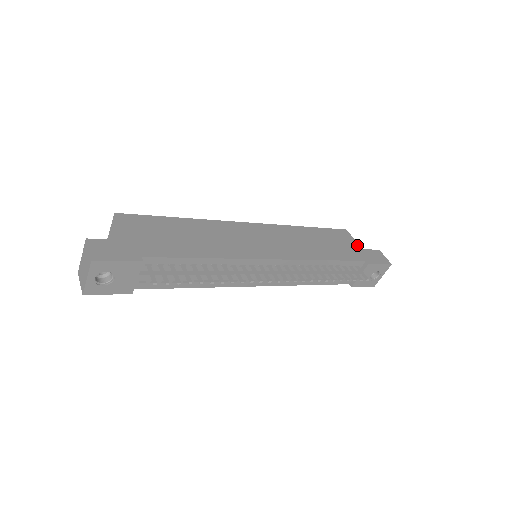
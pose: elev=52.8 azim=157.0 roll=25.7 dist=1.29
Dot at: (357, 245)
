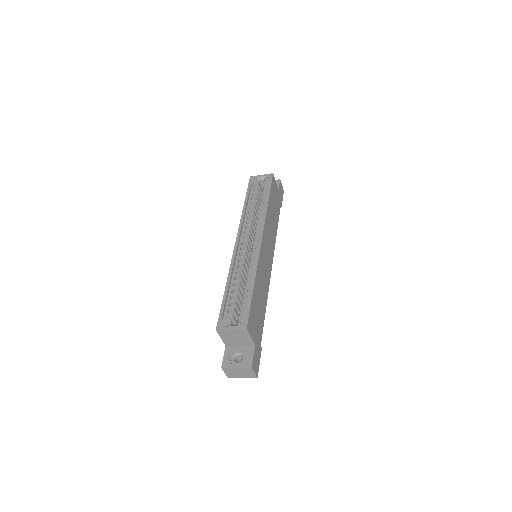
Dot at: (277, 189)
